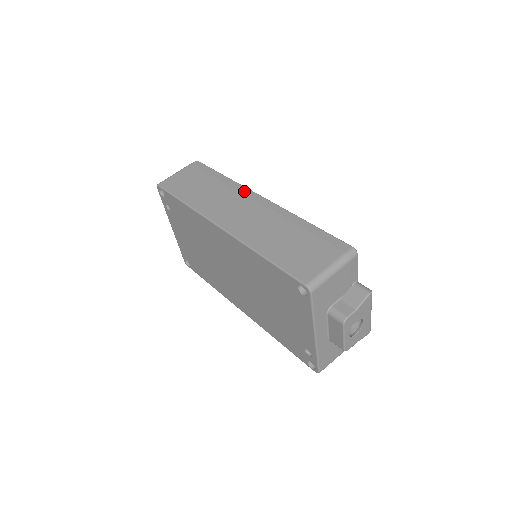
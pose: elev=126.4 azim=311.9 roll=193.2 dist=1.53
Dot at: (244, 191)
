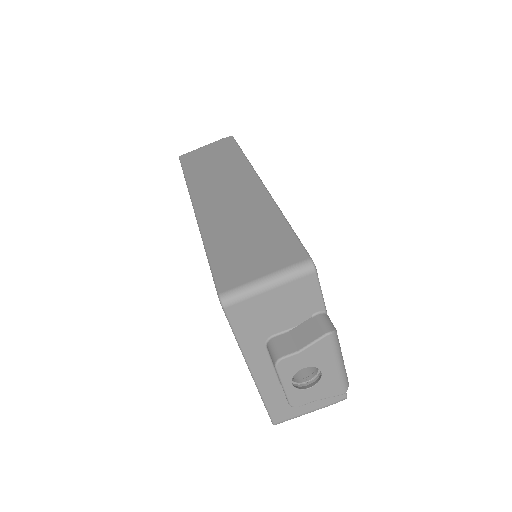
Dot at: (247, 171)
